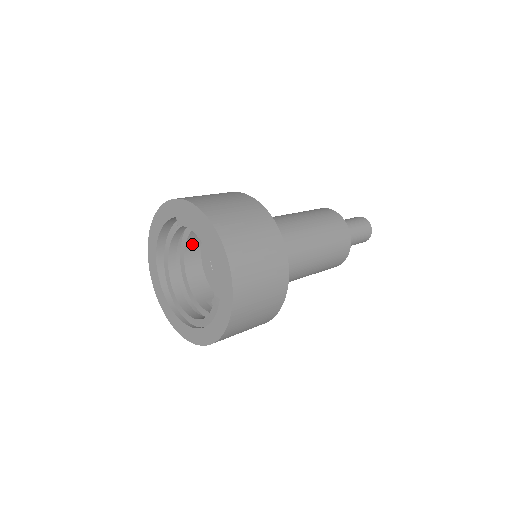
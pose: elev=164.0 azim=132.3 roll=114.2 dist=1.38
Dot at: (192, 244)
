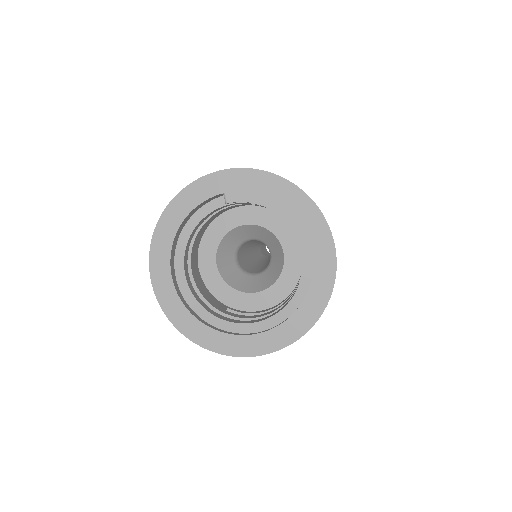
Dot at: (195, 244)
